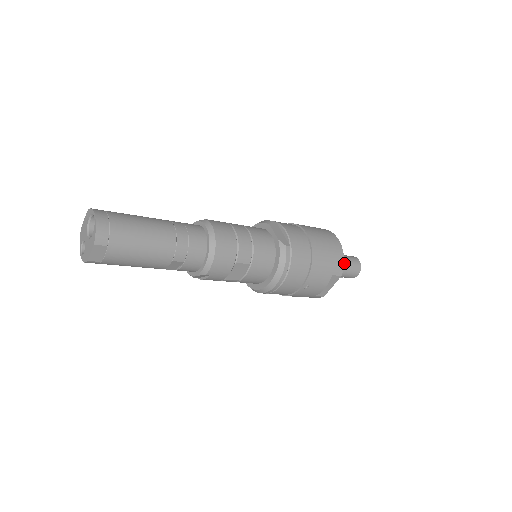
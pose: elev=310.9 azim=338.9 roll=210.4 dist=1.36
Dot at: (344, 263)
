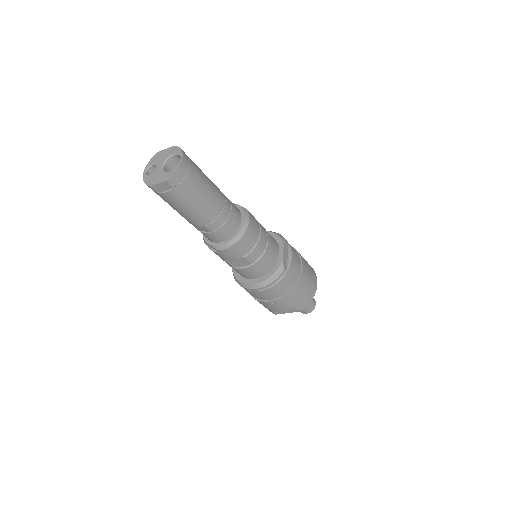
Dot at: occluded
